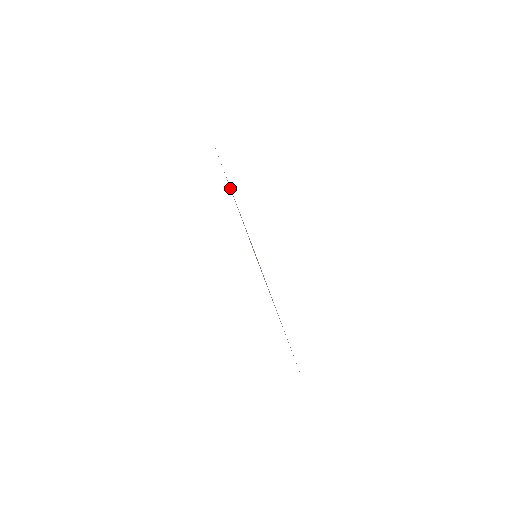
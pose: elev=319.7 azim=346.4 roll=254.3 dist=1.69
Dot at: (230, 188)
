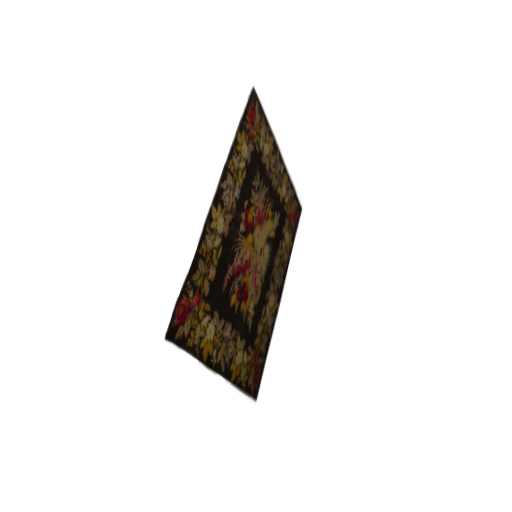
Dot at: (236, 158)
